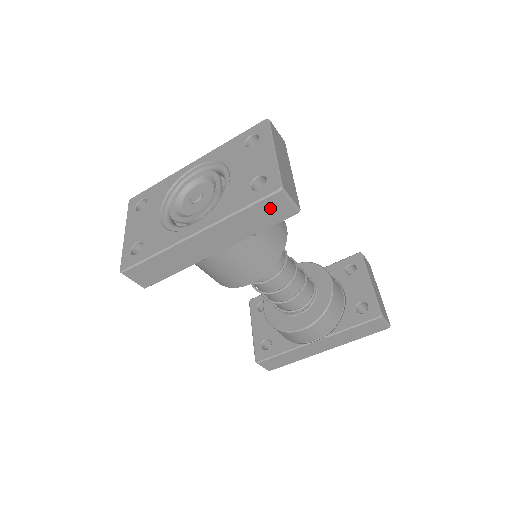
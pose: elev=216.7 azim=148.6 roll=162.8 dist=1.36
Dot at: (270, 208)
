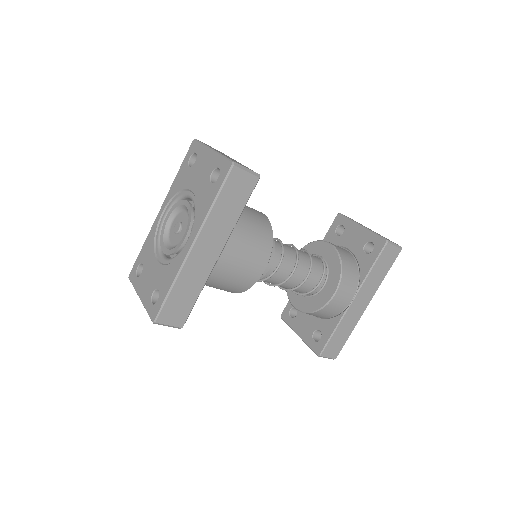
Dot at: (235, 186)
